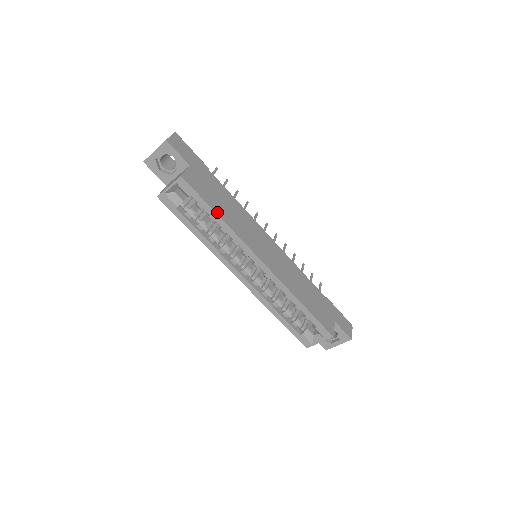
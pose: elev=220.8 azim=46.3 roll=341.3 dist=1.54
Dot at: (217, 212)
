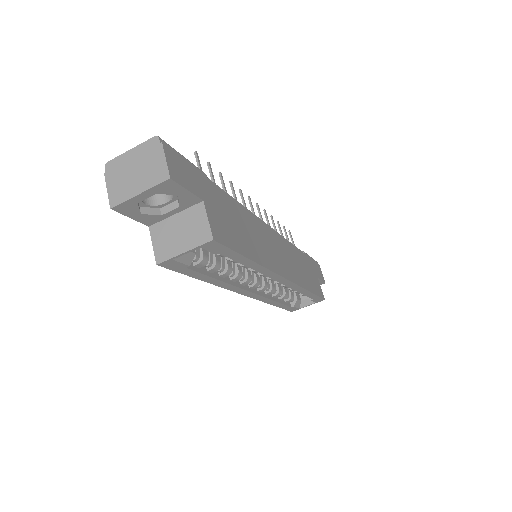
Dot at: (249, 256)
